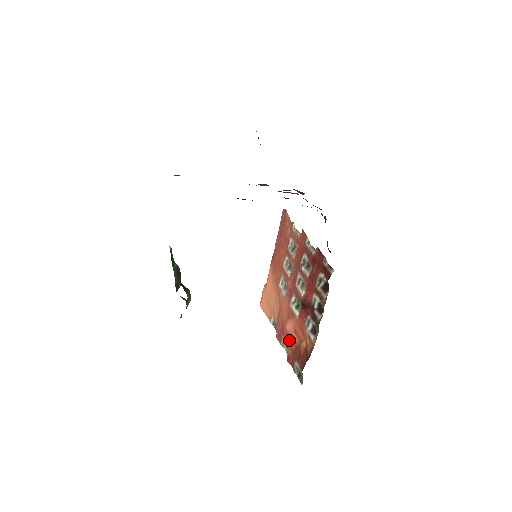
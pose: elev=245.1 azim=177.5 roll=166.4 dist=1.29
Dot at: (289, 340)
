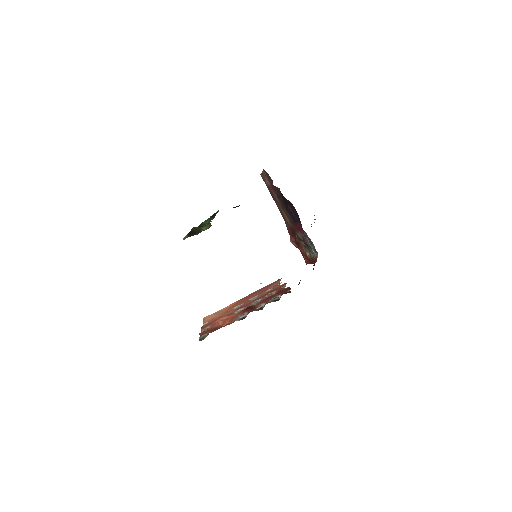
Dot at: (213, 325)
